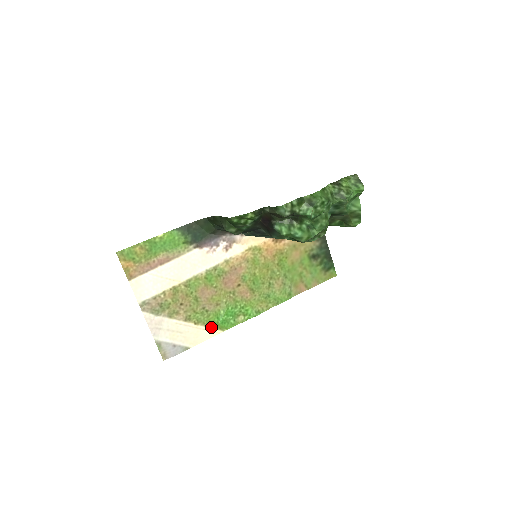
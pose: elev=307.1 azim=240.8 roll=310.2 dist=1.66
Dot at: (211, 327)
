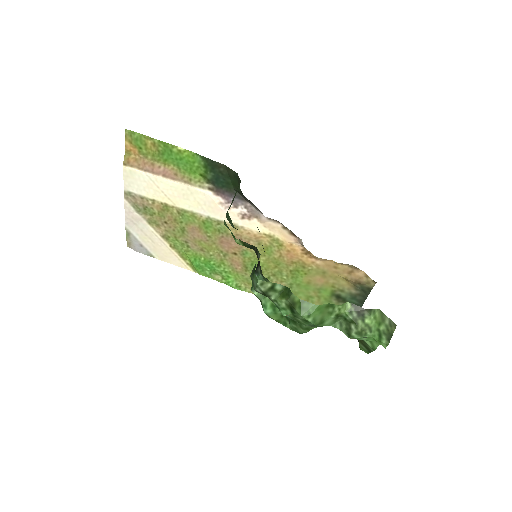
Dot at: (185, 260)
